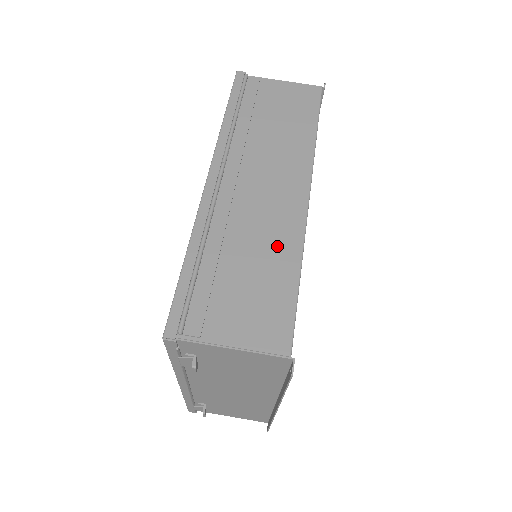
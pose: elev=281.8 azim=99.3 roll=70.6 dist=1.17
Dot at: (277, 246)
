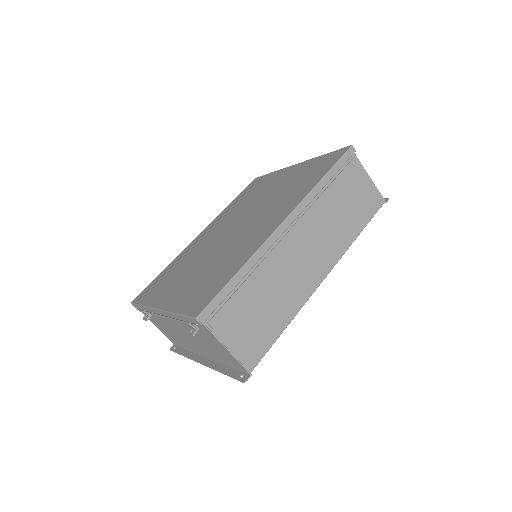
Dot at: (288, 300)
